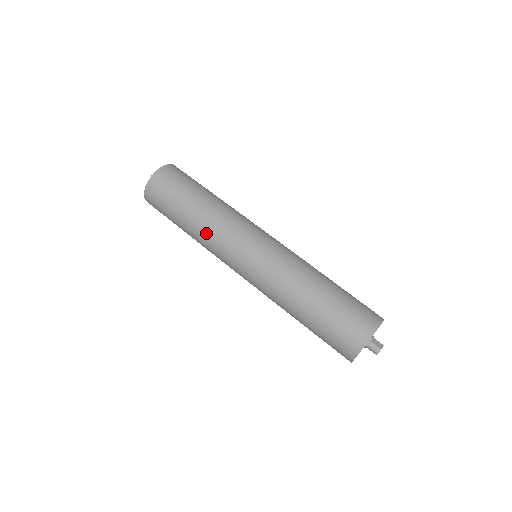
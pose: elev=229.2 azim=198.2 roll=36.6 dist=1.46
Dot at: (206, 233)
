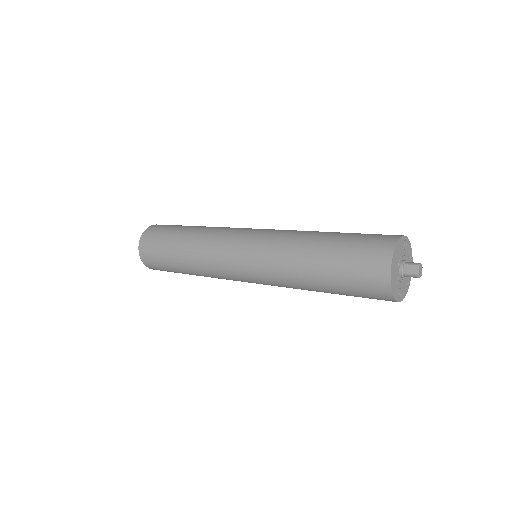
Dot at: occluded
